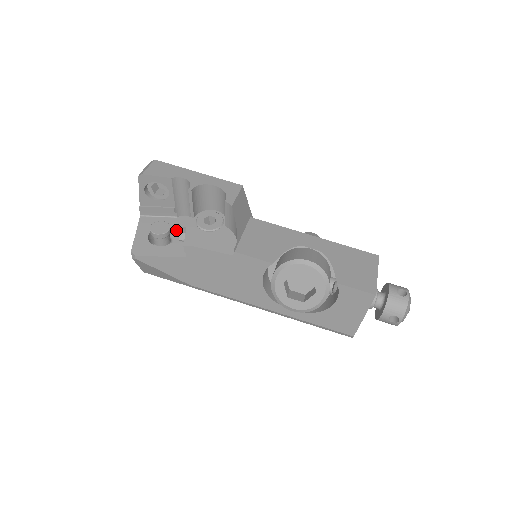
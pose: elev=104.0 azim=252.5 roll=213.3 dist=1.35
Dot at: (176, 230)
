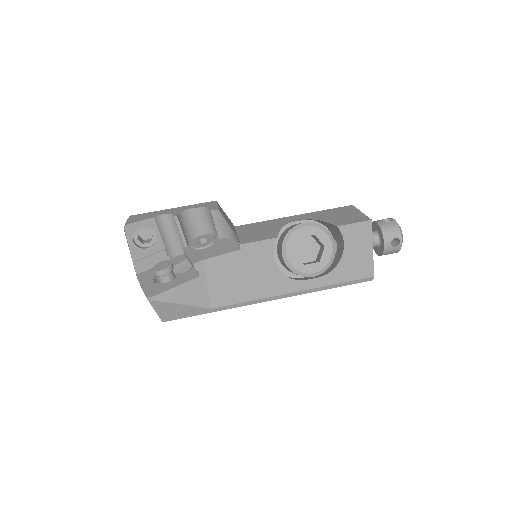
Dot at: (175, 269)
